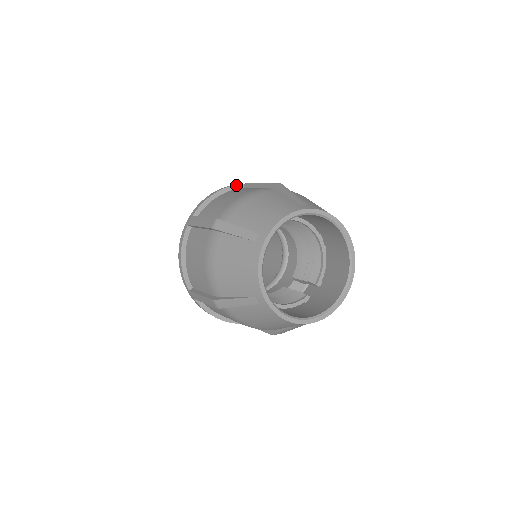
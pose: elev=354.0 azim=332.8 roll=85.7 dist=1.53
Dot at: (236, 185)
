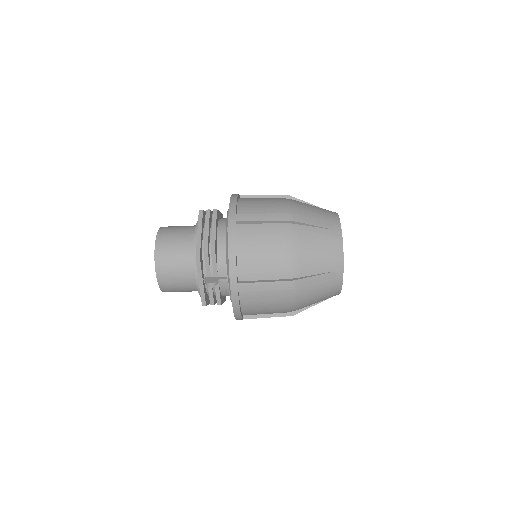
Dot at: occluded
